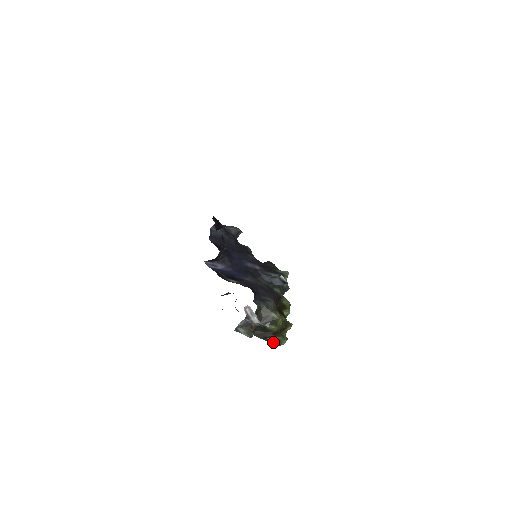
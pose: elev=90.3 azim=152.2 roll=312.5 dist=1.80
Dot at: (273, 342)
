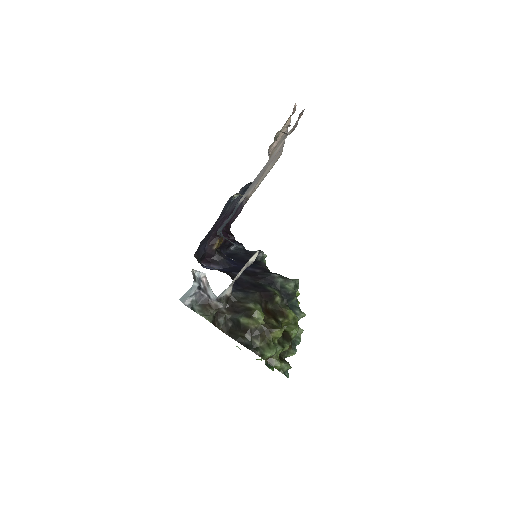
Dot at: (251, 347)
